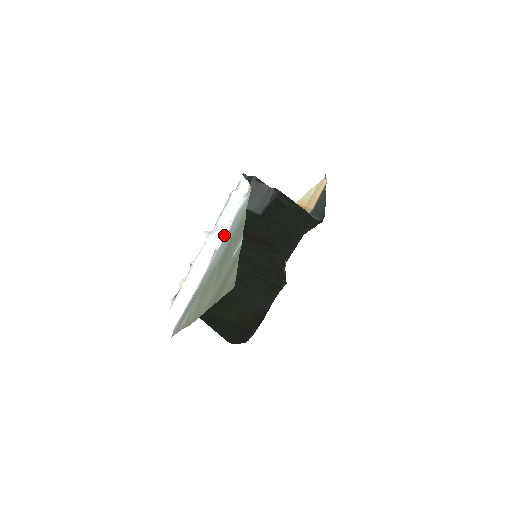
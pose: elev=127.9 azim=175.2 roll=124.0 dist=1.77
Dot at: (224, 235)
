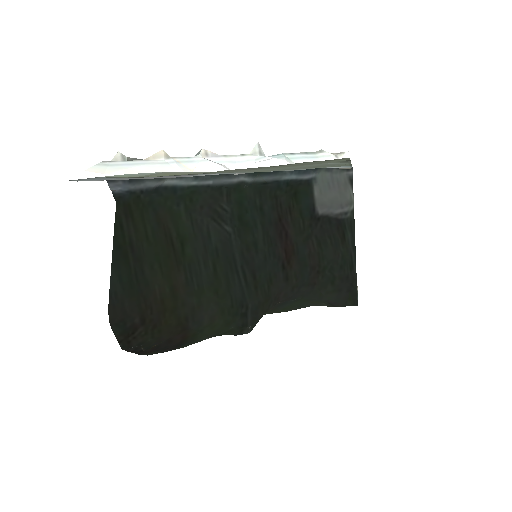
Dot at: occluded
